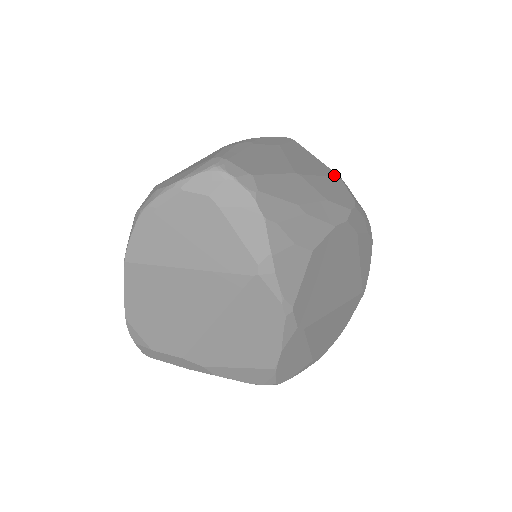
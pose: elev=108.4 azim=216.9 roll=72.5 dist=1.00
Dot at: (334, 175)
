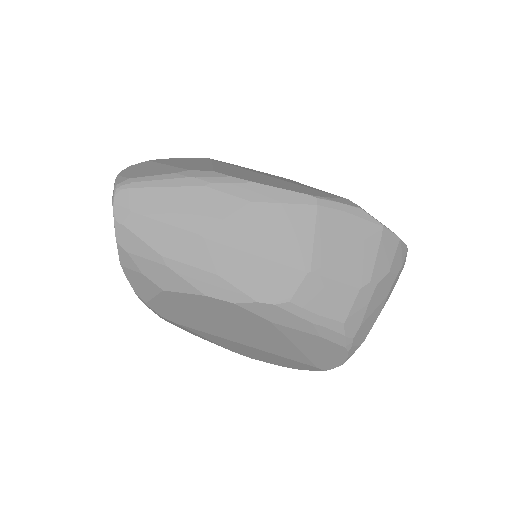
Dot at: (297, 266)
